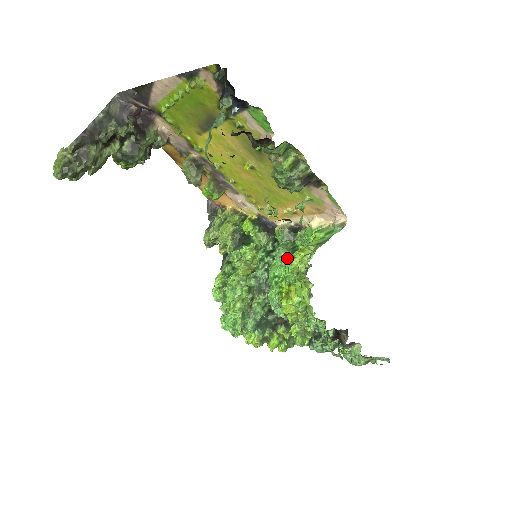
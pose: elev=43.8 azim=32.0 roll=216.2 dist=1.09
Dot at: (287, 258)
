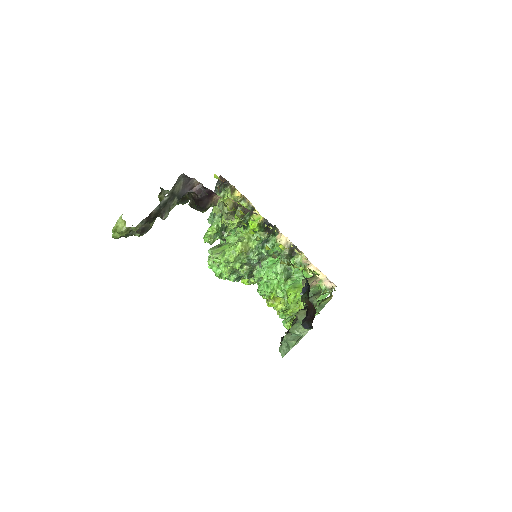
Dot at: (282, 278)
